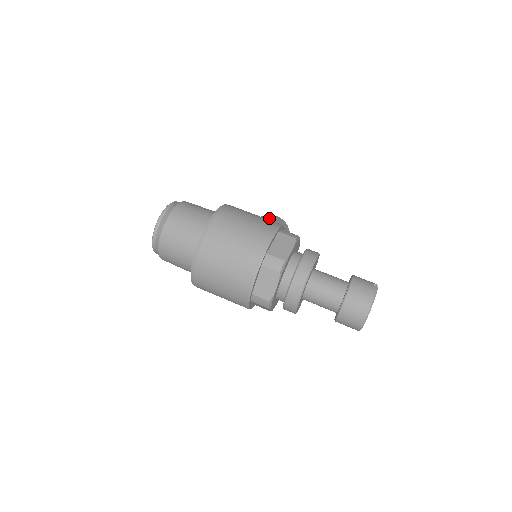
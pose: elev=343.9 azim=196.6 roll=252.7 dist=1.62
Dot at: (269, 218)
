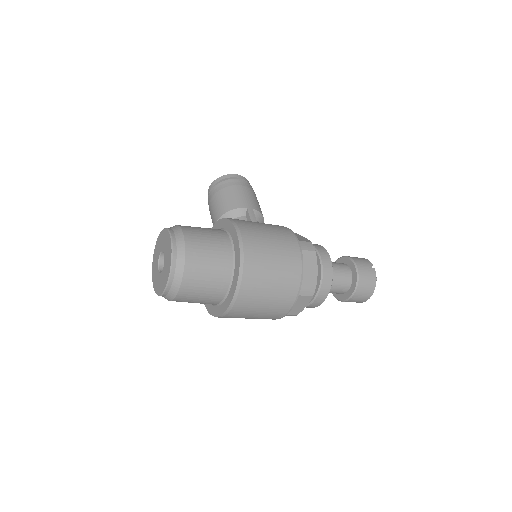
Dot at: (242, 192)
